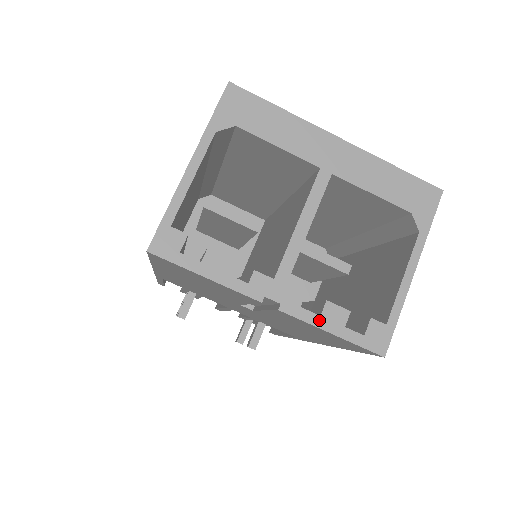
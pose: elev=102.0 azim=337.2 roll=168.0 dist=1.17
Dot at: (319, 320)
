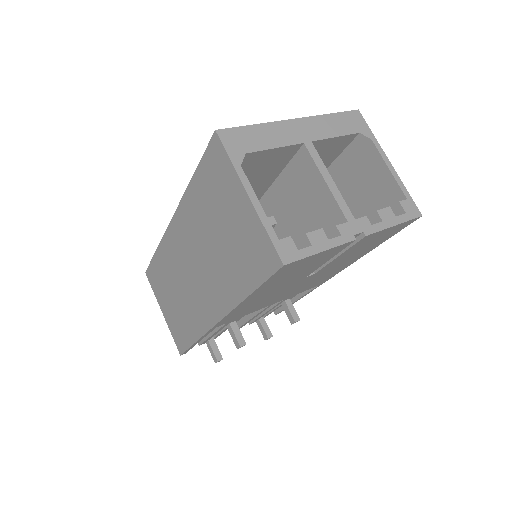
Dot at: (384, 224)
